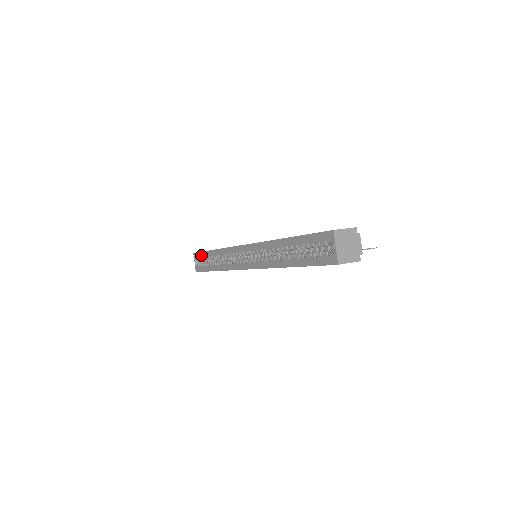
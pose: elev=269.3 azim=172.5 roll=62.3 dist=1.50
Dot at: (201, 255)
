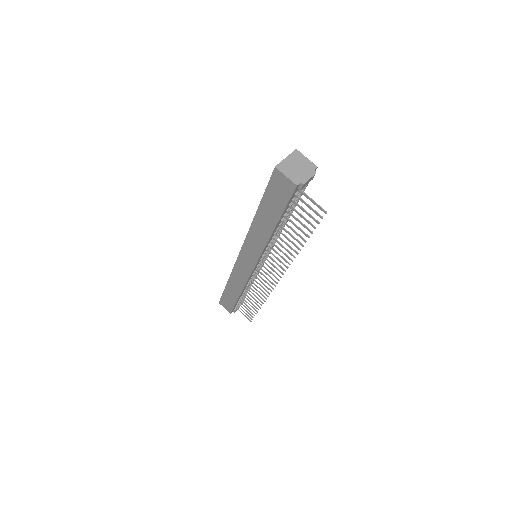
Dot at: occluded
